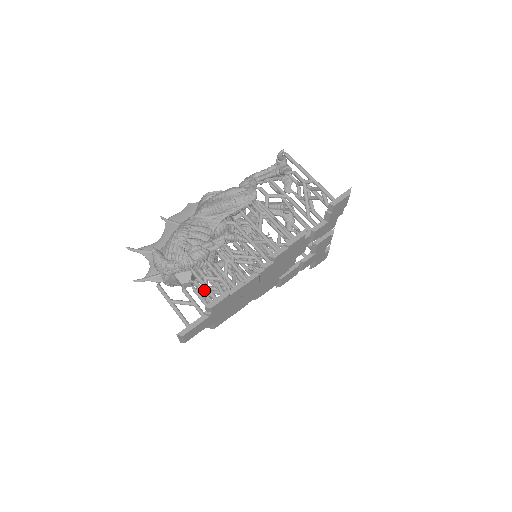
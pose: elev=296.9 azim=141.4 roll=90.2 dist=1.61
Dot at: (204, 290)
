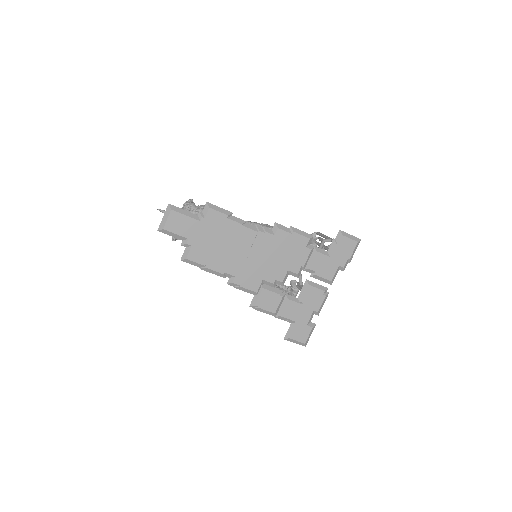
Dot at: occluded
